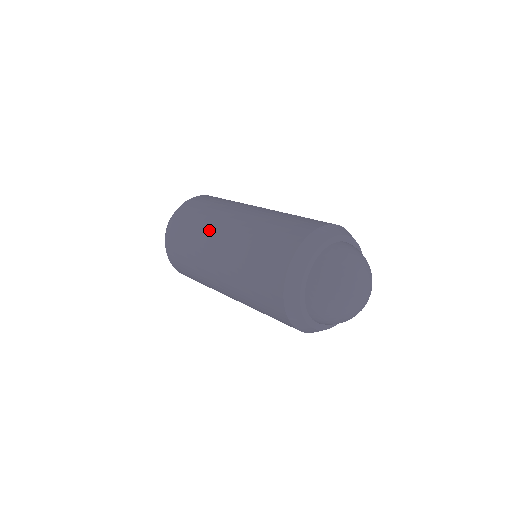
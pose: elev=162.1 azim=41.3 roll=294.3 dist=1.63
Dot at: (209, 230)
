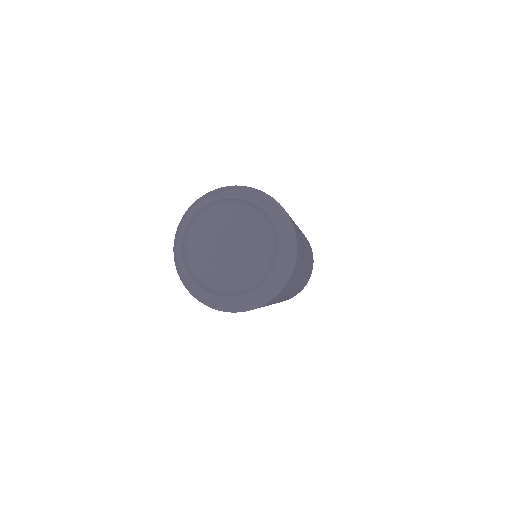
Dot at: occluded
